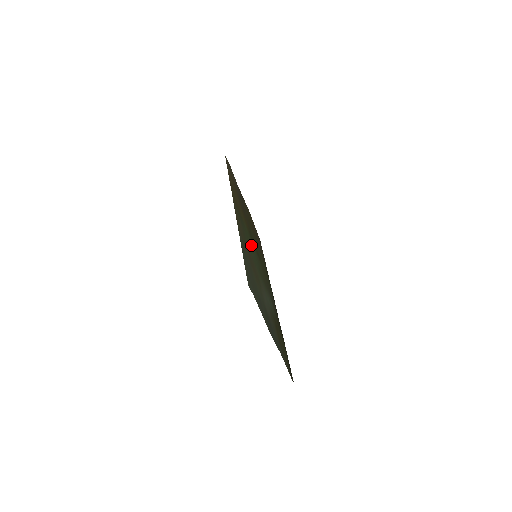
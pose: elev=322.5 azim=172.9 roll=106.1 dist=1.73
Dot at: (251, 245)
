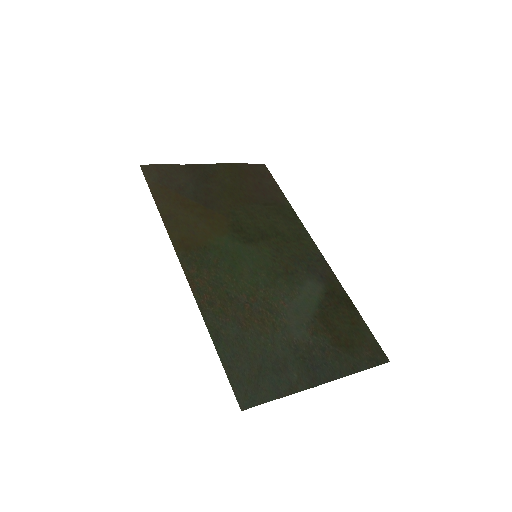
Dot at: (240, 255)
